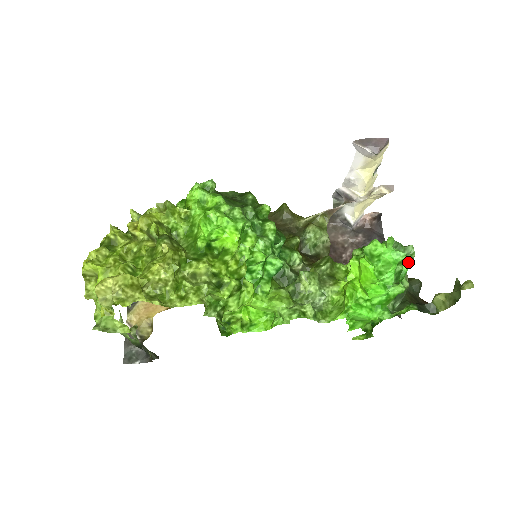
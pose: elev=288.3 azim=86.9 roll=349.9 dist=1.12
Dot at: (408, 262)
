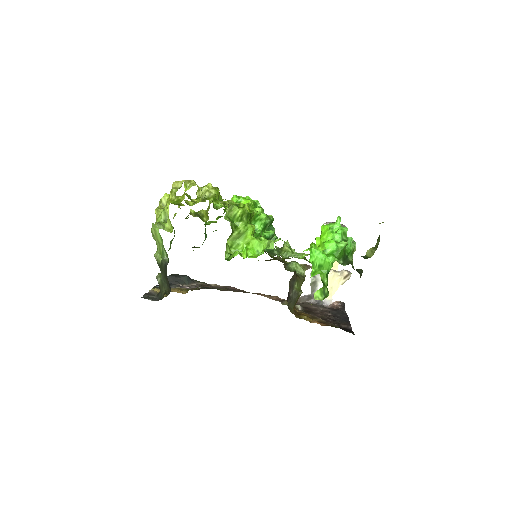
Dot at: (352, 247)
